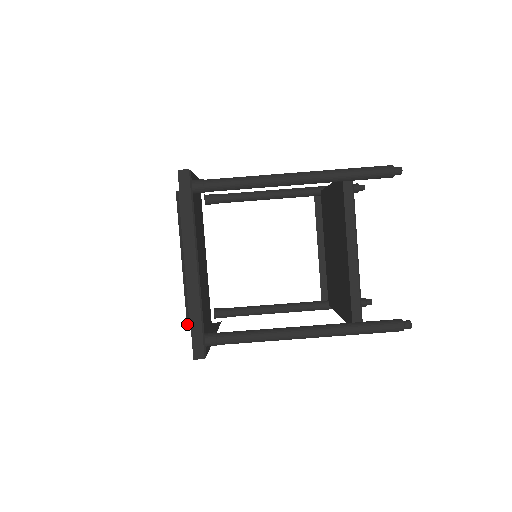
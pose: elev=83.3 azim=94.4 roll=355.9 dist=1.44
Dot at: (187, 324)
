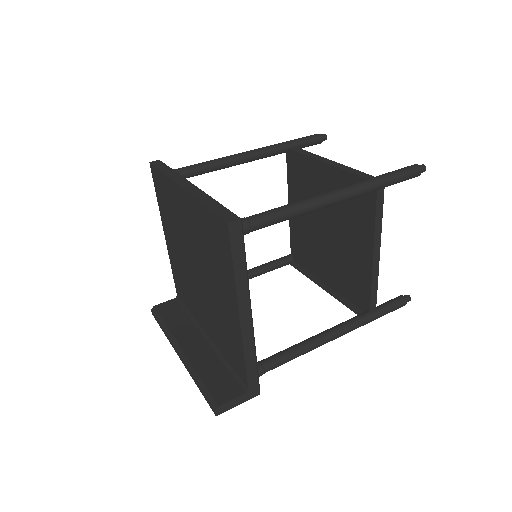
Dot at: (214, 409)
